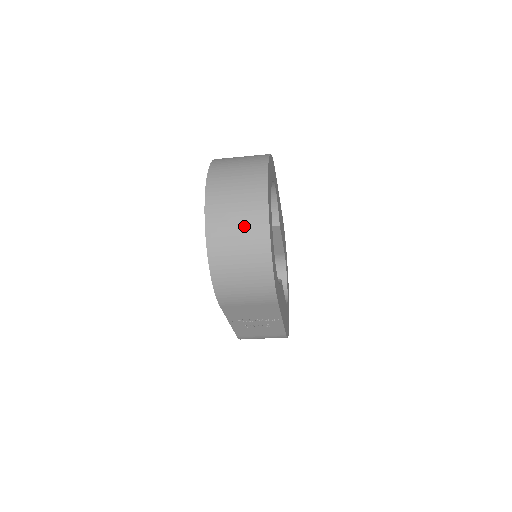
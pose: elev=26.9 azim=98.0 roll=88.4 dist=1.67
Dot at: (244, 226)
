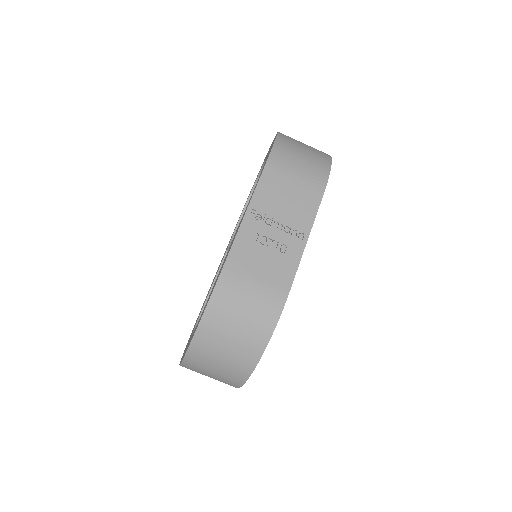
Dot at: occluded
